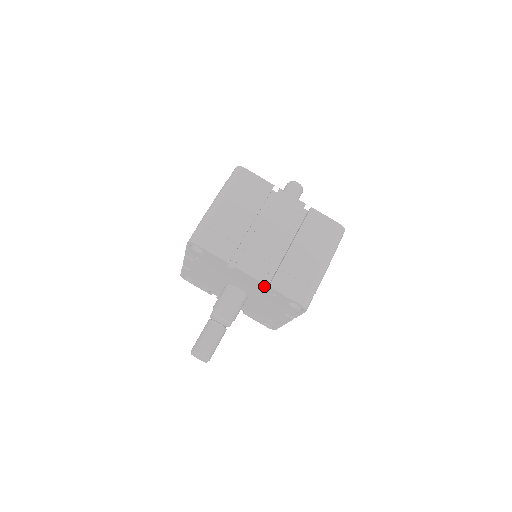
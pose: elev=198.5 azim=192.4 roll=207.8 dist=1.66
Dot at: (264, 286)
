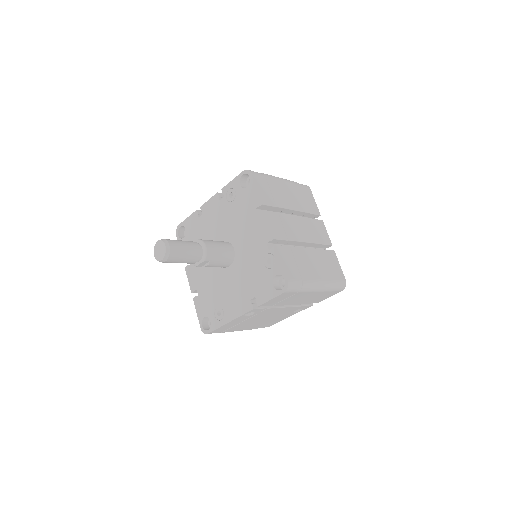
Dot at: (269, 246)
